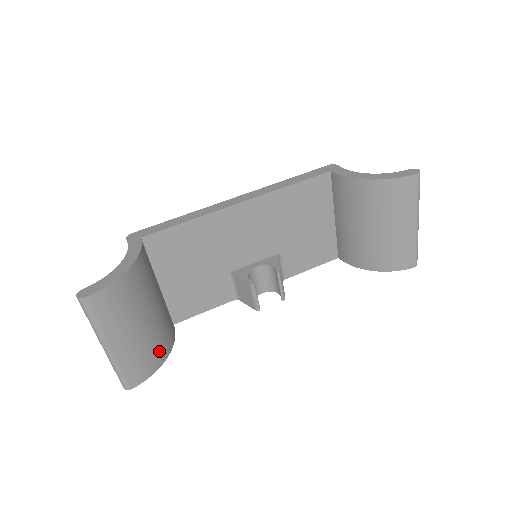
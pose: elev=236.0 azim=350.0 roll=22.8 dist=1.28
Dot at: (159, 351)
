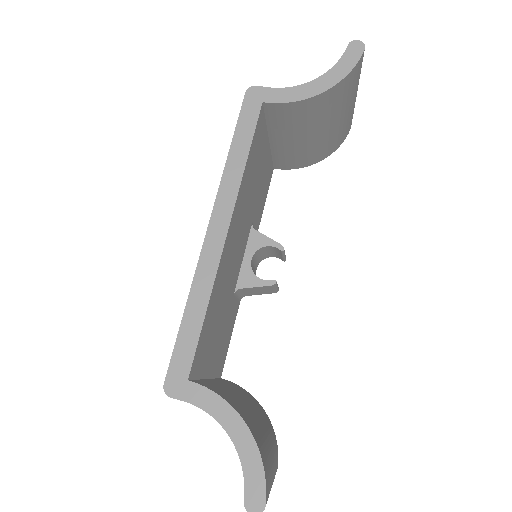
Dot at: (267, 420)
